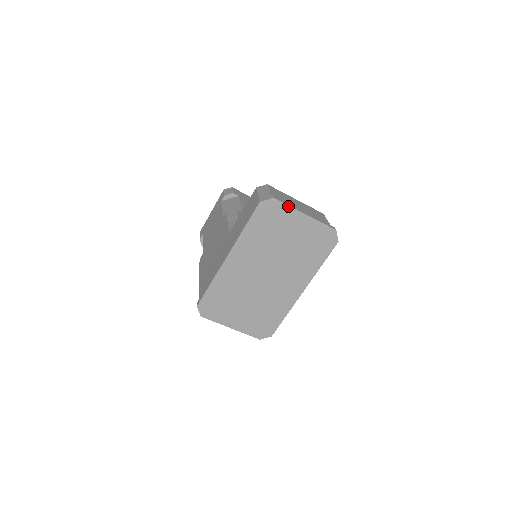
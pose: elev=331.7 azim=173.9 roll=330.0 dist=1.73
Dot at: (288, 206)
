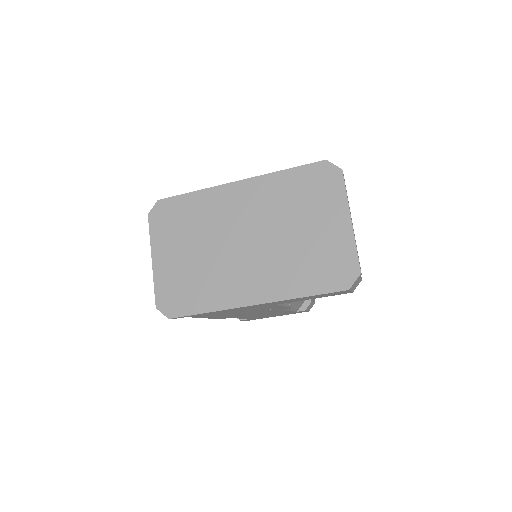
Dot at: (345, 192)
